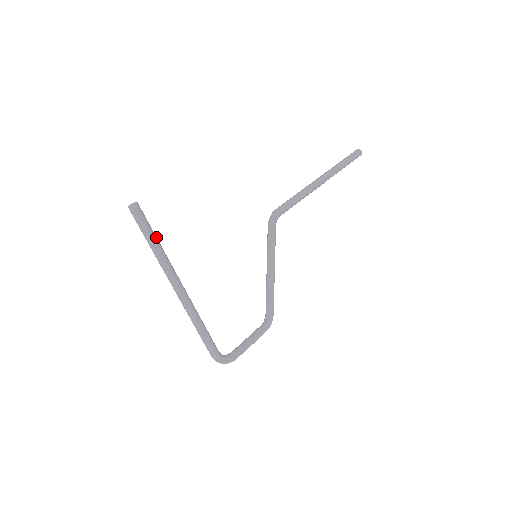
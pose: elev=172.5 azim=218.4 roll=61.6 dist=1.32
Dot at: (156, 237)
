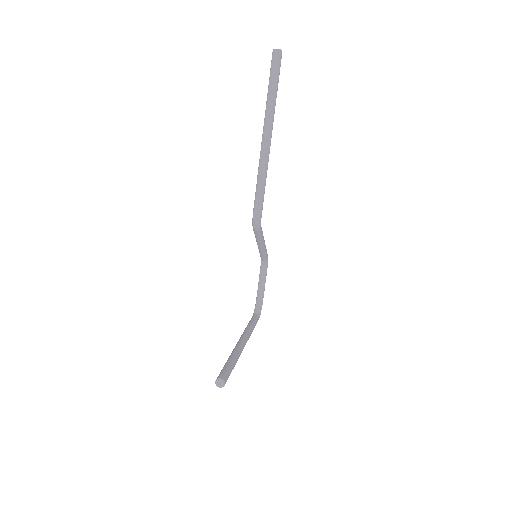
Dot at: (232, 363)
